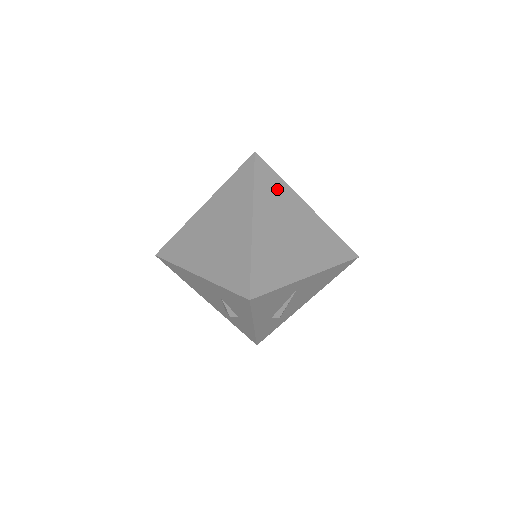
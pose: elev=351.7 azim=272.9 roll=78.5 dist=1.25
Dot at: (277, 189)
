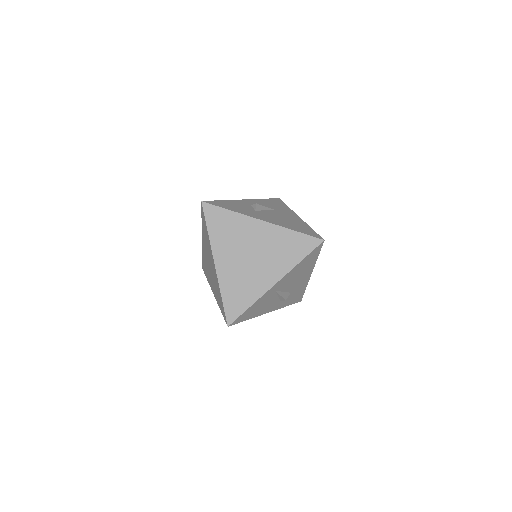
Dot at: (229, 223)
